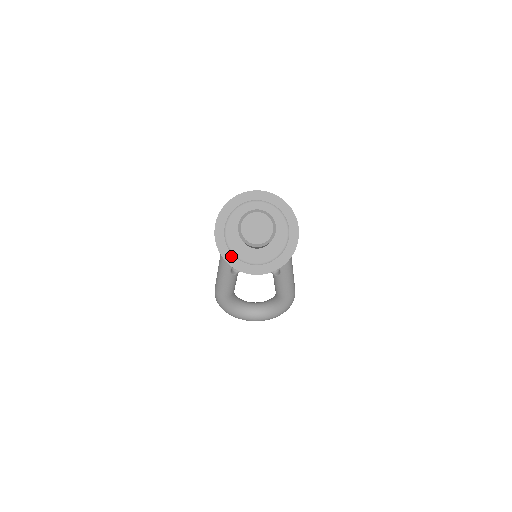
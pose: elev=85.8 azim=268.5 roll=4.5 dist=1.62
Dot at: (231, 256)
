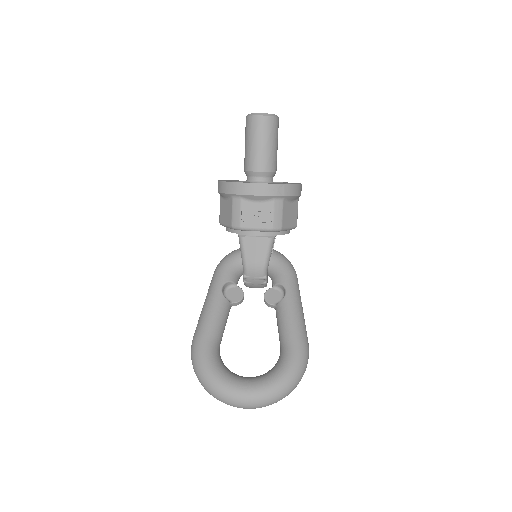
Dot at: occluded
